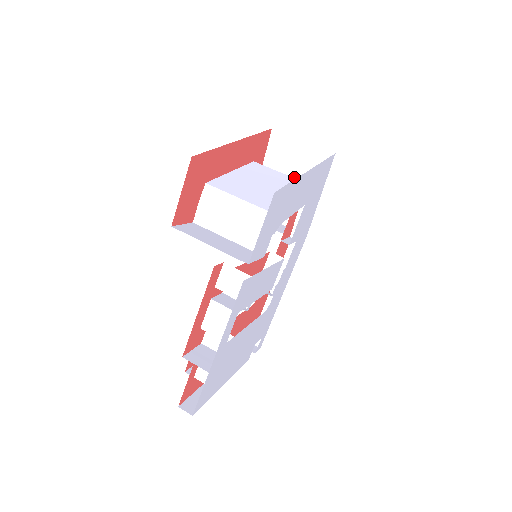
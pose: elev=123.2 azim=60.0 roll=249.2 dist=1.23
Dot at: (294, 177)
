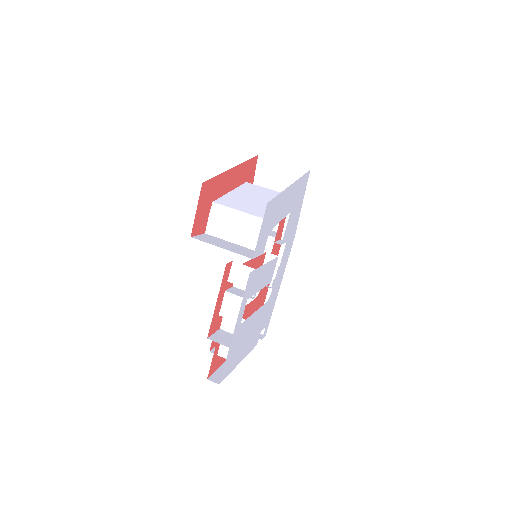
Dot at: occluded
